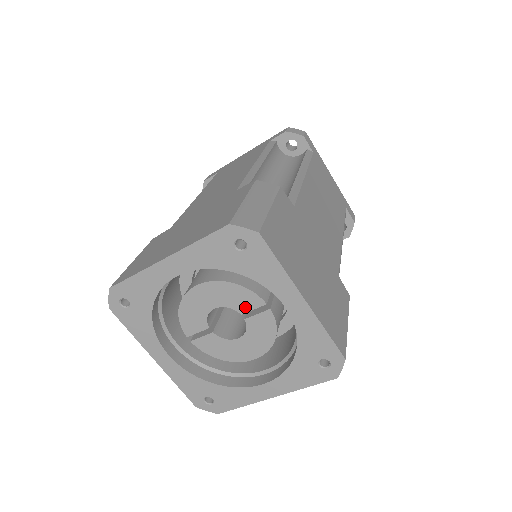
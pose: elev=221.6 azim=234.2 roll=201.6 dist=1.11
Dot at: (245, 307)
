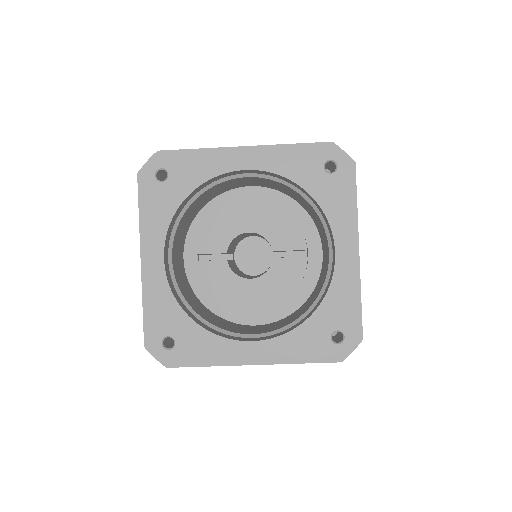
Dot at: (282, 244)
